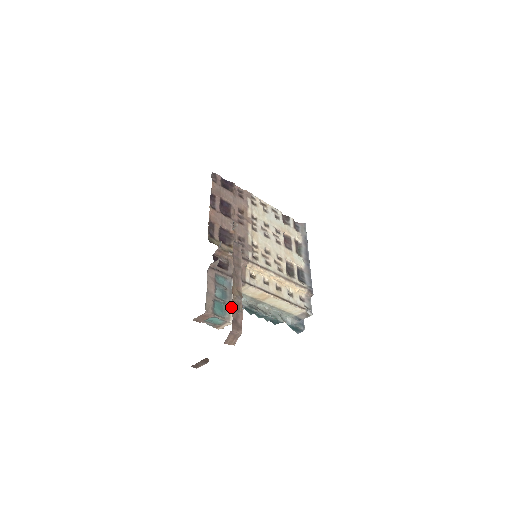
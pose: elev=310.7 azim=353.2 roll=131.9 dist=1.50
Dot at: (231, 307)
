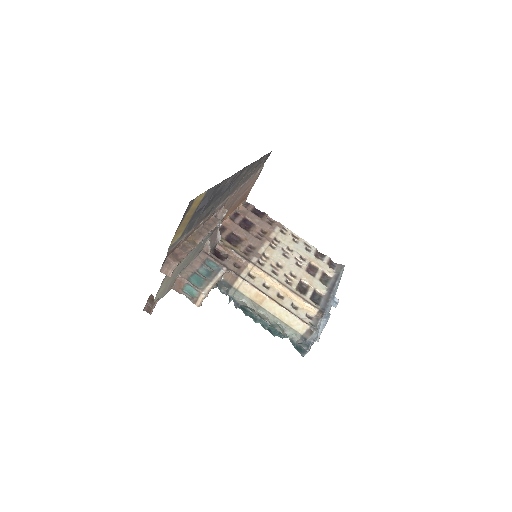
Dot at: (210, 284)
